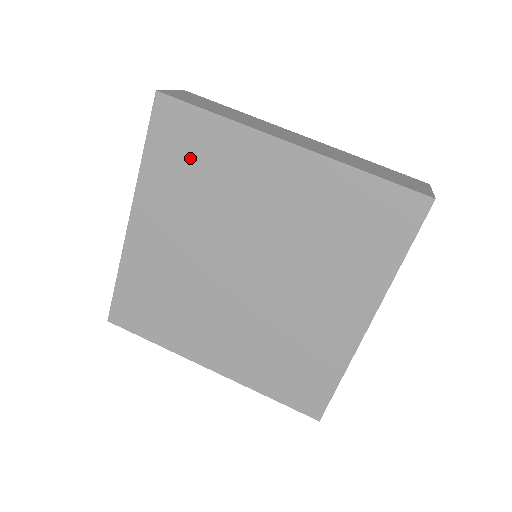
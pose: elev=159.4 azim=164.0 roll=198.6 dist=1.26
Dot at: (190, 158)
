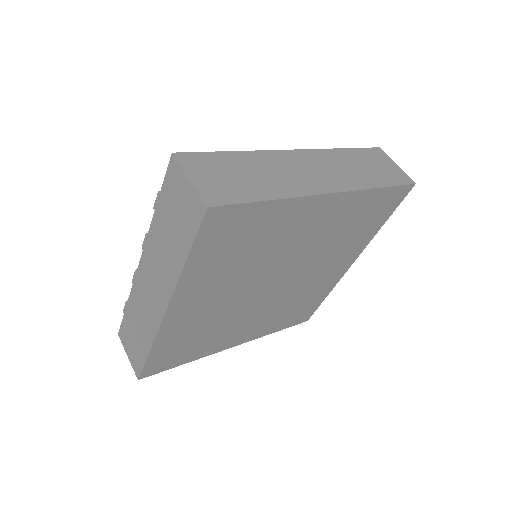
Dot at: (239, 242)
